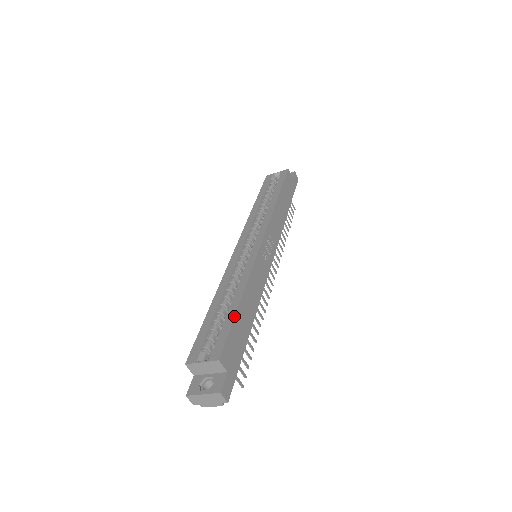
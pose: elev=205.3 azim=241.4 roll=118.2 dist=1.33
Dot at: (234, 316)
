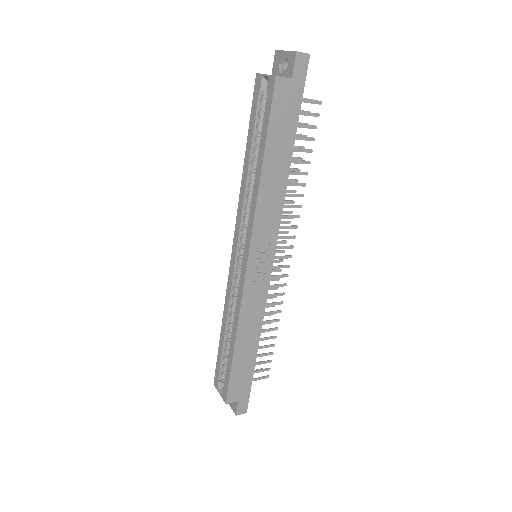
Dot at: (231, 366)
